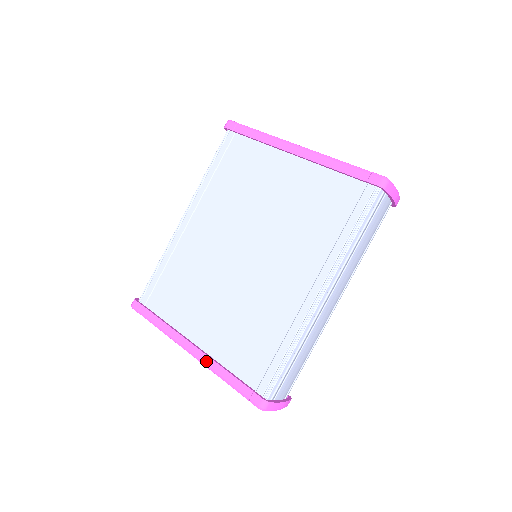
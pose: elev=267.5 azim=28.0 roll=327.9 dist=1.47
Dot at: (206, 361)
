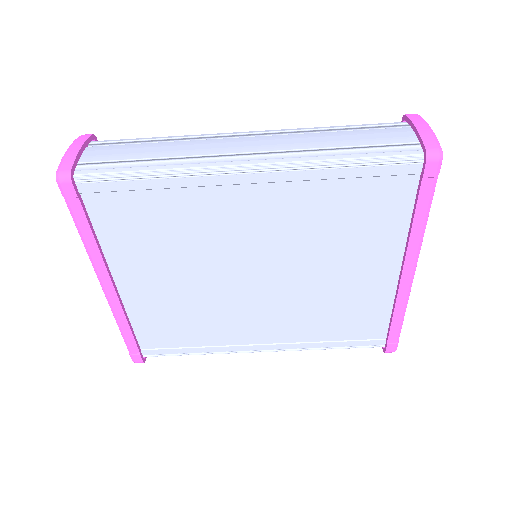
Dot at: (116, 309)
